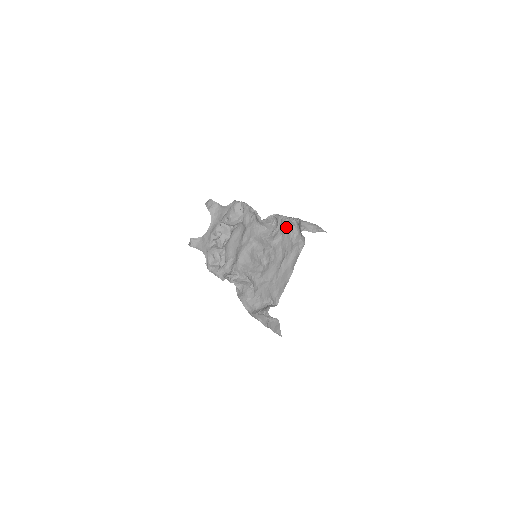
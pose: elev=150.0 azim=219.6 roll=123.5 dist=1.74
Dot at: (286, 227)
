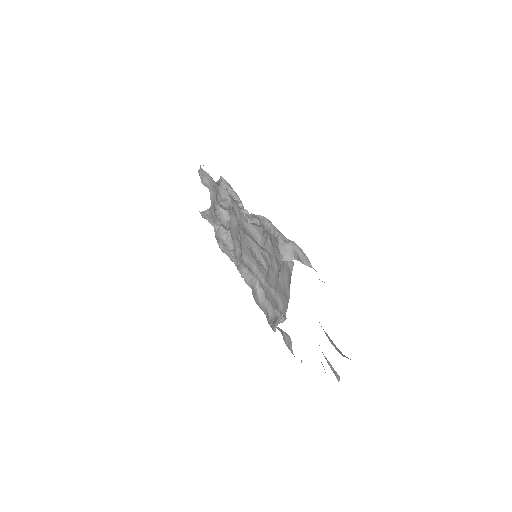
Dot at: (271, 238)
